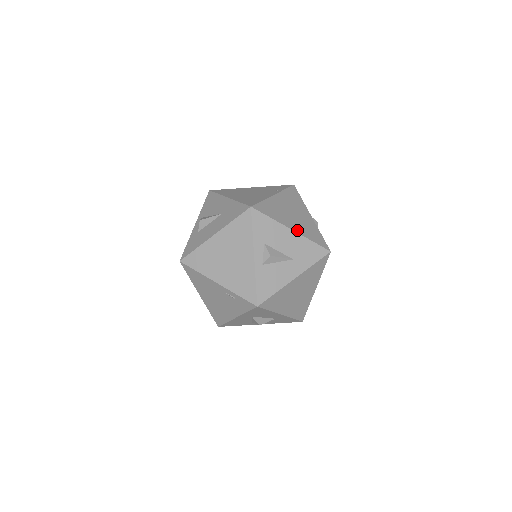
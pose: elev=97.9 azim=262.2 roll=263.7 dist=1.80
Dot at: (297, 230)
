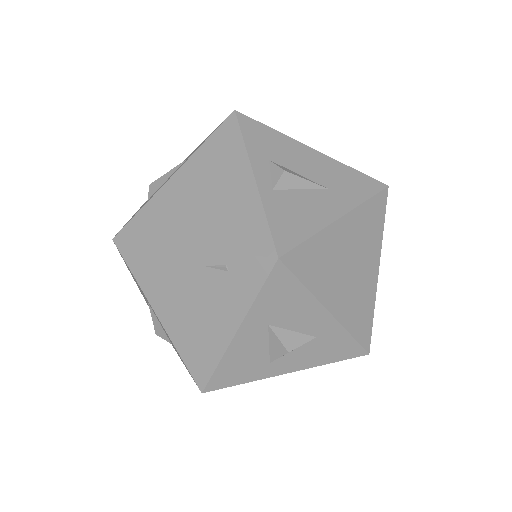
Dot at: (321, 153)
